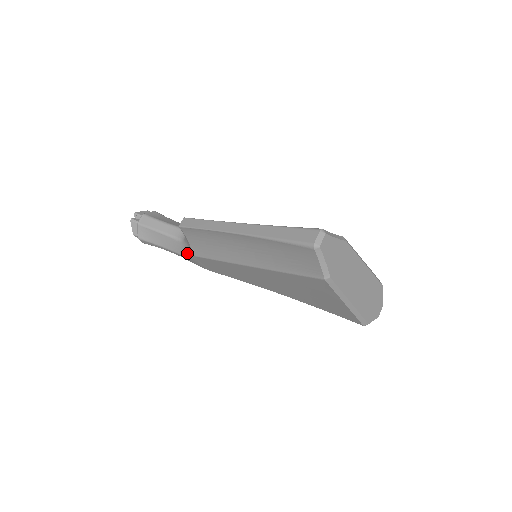
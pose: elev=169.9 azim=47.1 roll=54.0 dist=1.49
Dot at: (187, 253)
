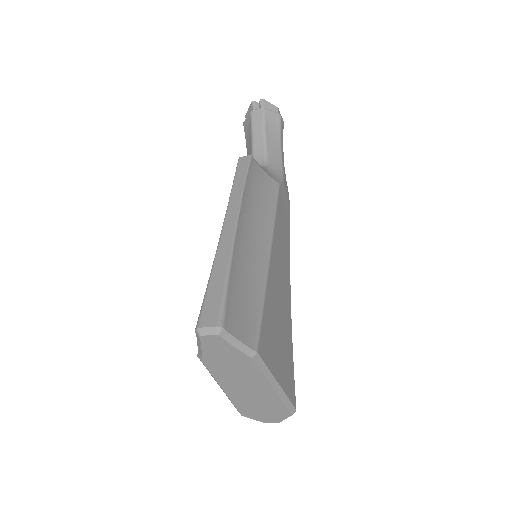
Dot at: occluded
